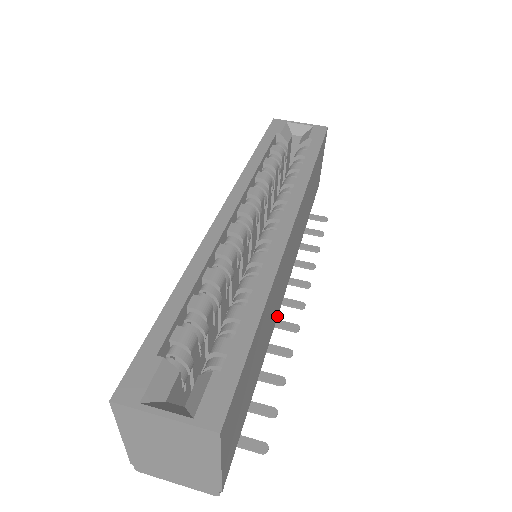
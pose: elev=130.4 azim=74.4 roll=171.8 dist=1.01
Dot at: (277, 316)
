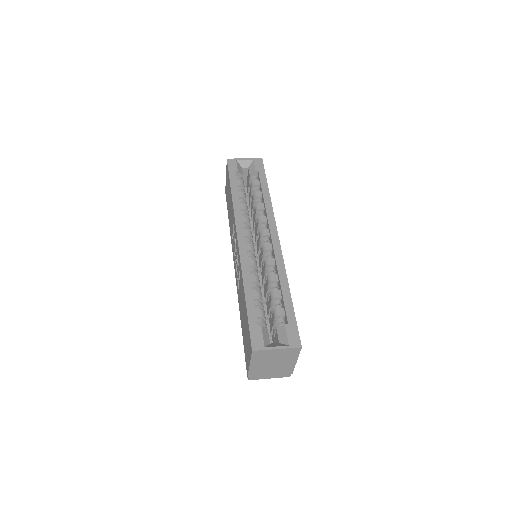
Dot at: occluded
